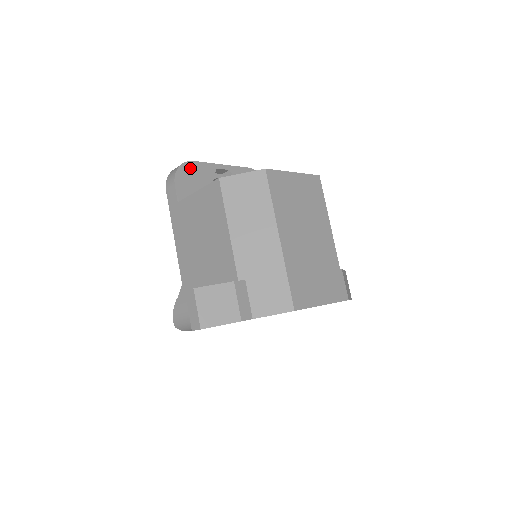
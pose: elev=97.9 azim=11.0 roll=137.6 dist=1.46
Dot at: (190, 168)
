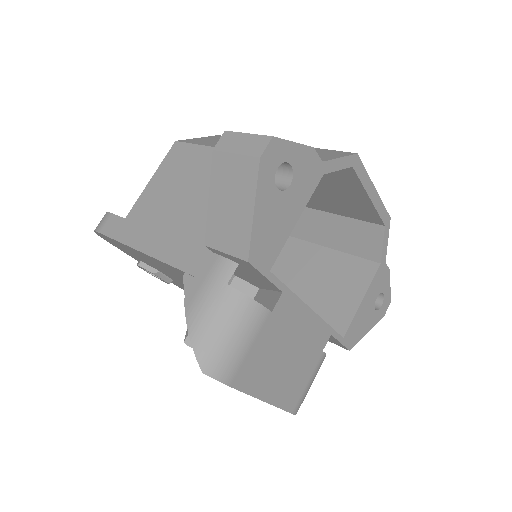
Dot at: occluded
